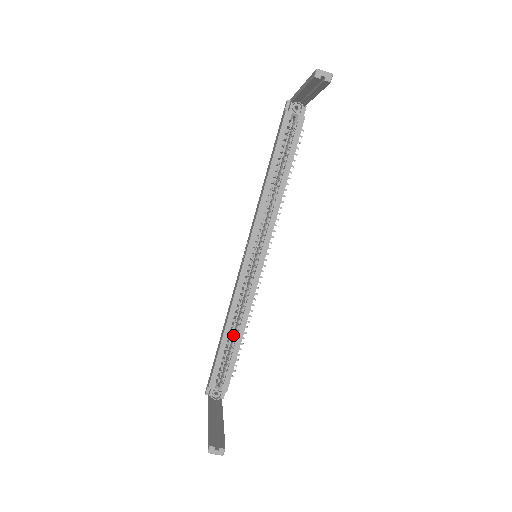
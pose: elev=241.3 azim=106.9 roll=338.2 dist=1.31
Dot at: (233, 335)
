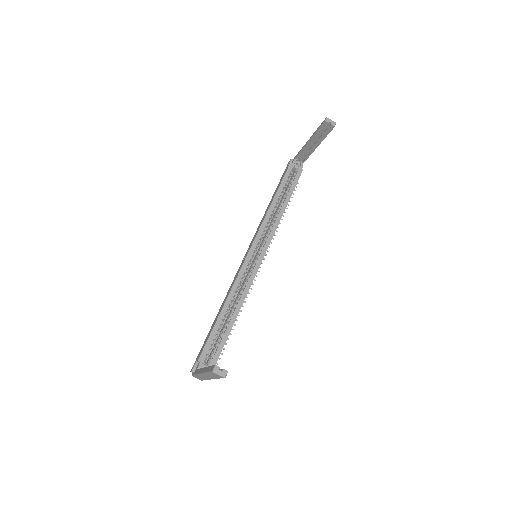
Dot at: (227, 318)
